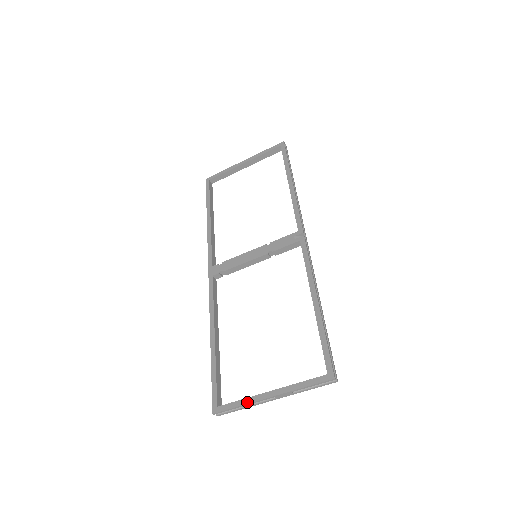
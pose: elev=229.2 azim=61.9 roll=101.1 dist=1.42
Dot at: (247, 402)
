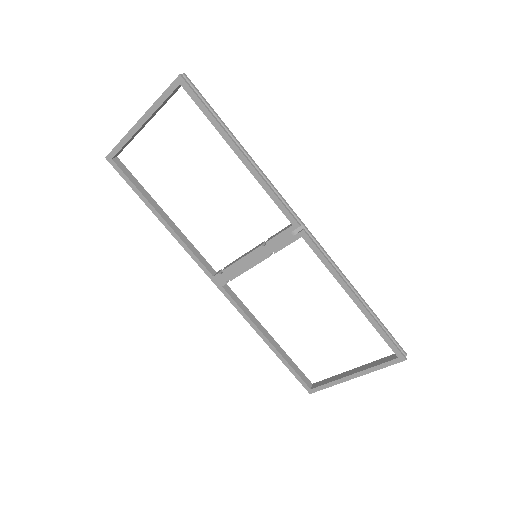
Dot at: (336, 384)
